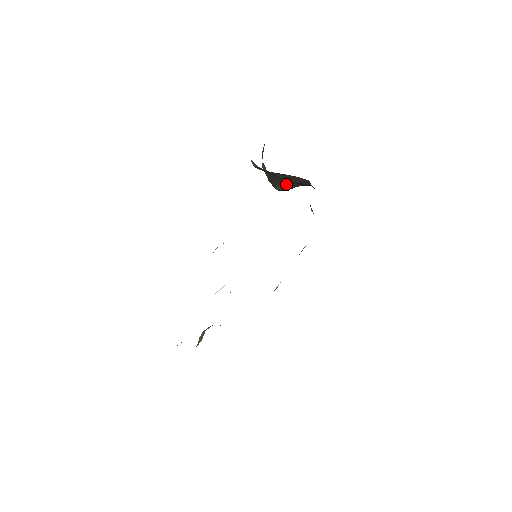
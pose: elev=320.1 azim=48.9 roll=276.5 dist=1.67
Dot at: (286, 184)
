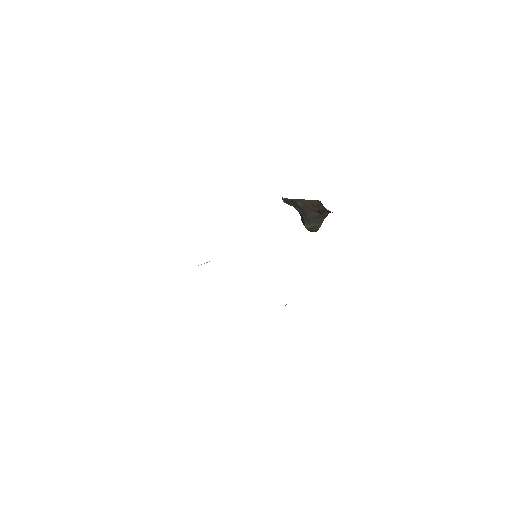
Dot at: (309, 216)
